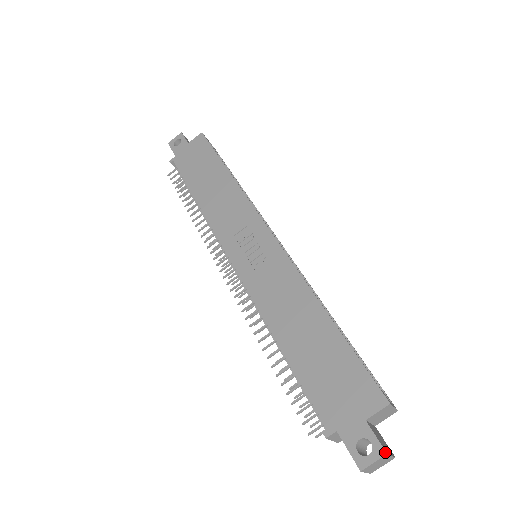
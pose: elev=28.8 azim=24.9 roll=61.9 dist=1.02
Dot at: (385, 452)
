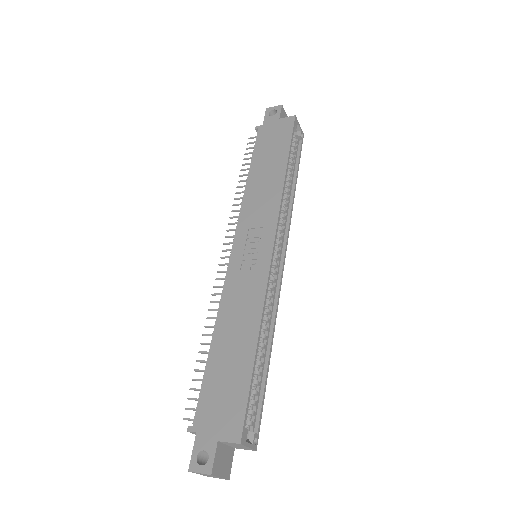
Dot at: (211, 473)
